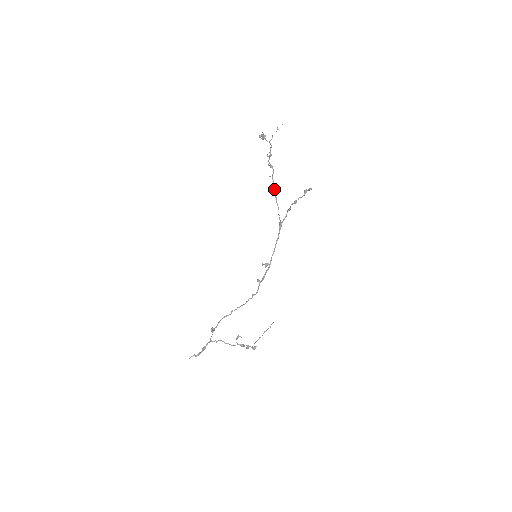
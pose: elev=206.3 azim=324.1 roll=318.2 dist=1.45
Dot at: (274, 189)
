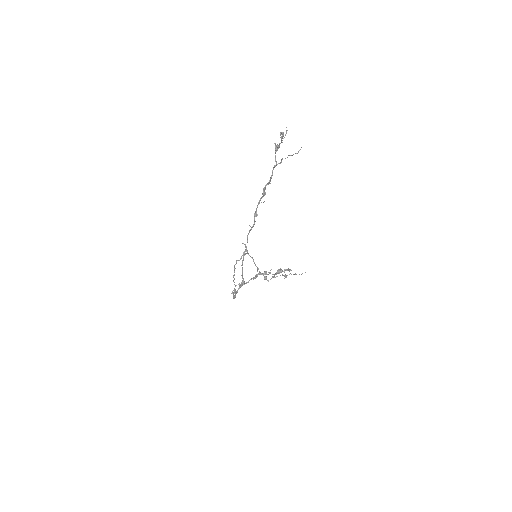
Dot at: (246, 247)
